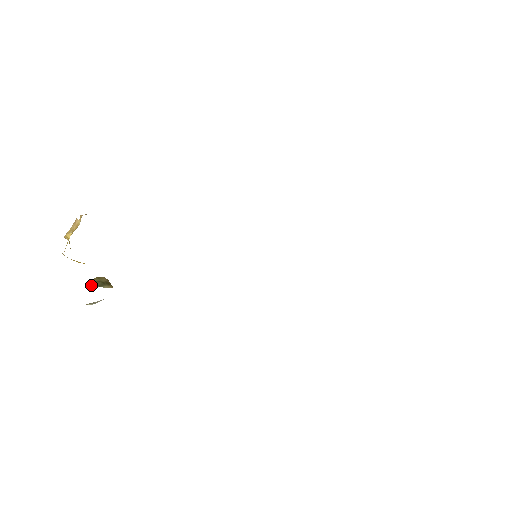
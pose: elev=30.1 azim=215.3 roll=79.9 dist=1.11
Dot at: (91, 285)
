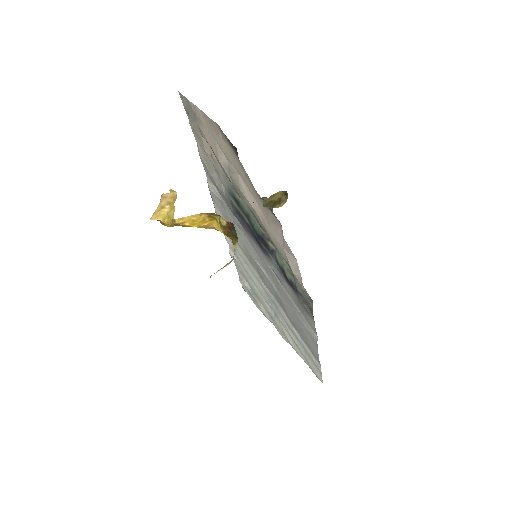
Dot at: (266, 206)
